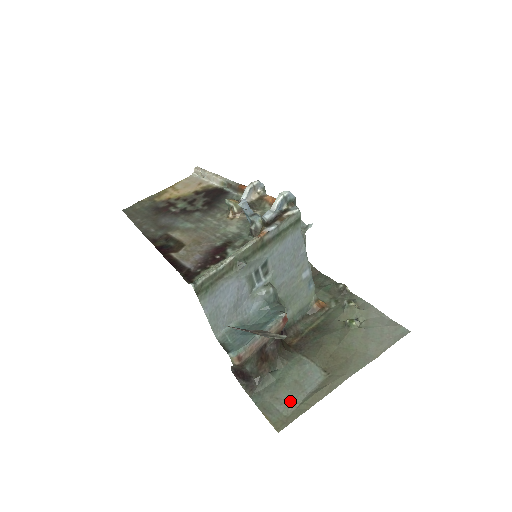
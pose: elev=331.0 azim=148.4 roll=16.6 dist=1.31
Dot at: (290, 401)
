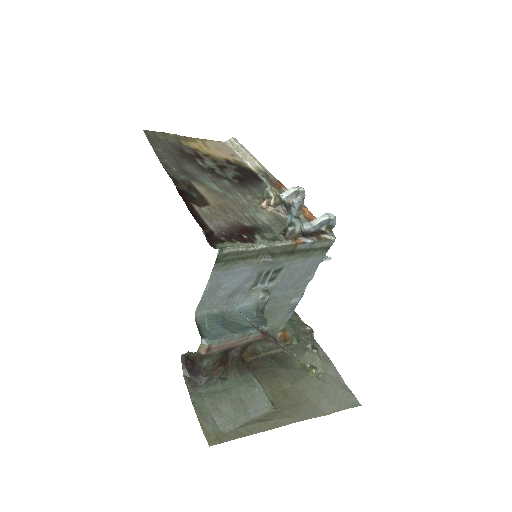
Dot at: (231, 418)
